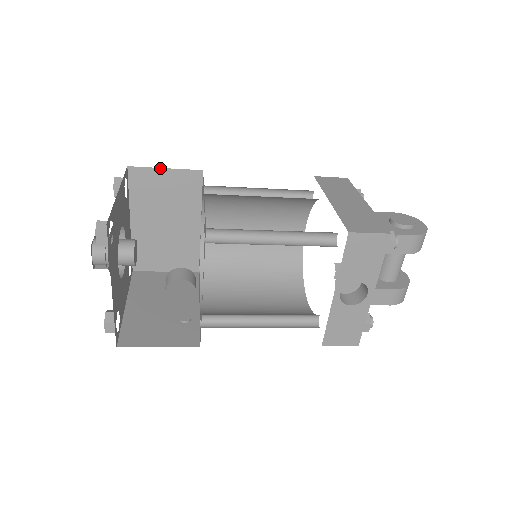
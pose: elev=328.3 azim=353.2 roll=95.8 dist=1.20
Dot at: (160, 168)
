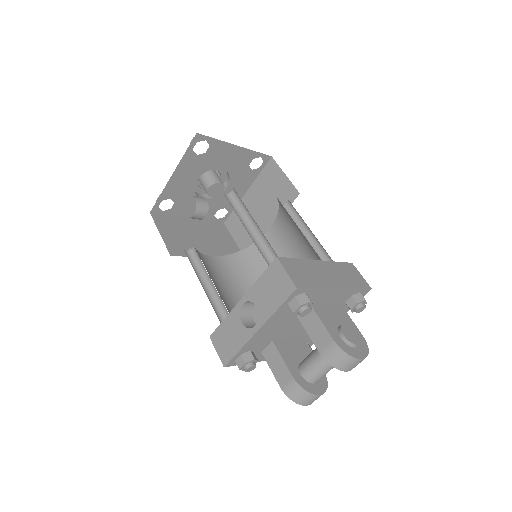
Dot at: (283, 172)
